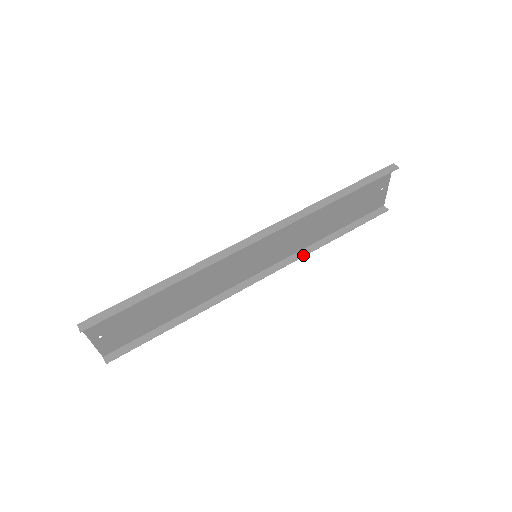
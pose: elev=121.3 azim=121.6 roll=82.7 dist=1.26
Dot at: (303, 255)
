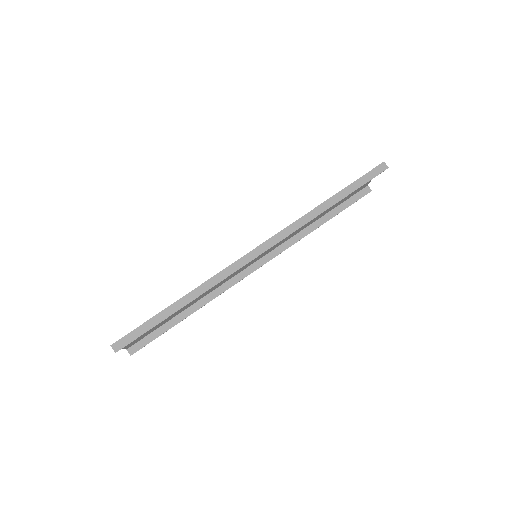
Dot at: (294, 242)
